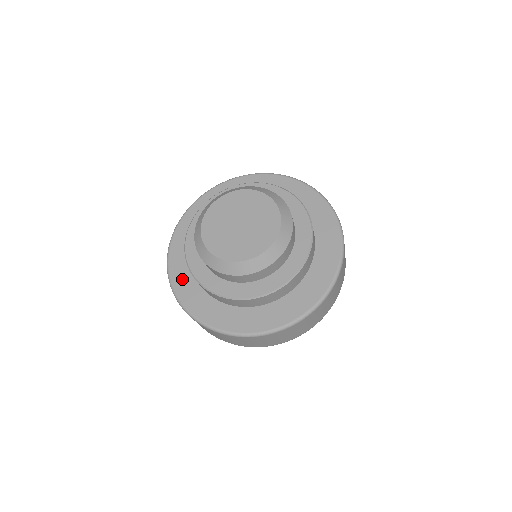
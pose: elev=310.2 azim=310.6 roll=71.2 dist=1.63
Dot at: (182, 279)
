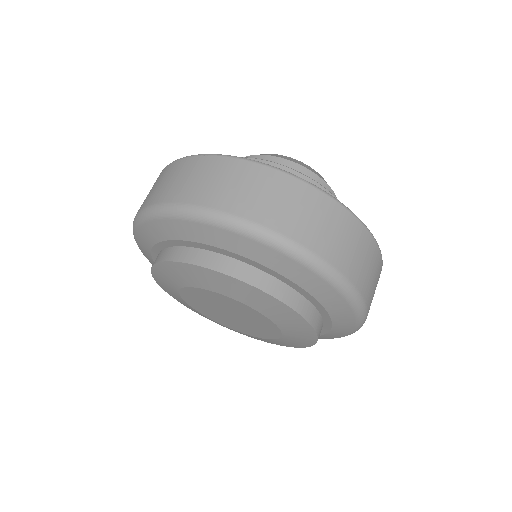
Dot at: occluded
